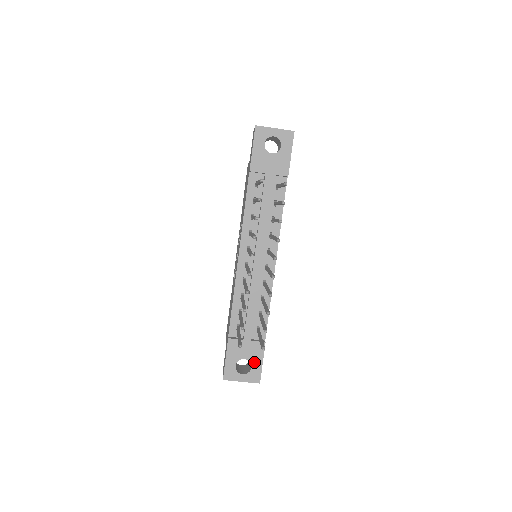
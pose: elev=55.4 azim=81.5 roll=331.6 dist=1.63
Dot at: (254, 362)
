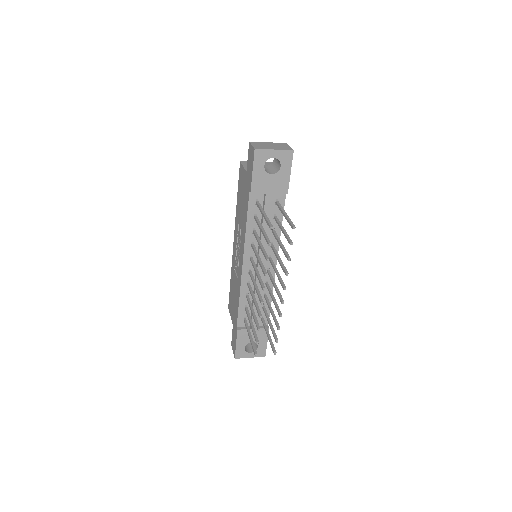
Dot at: (260, 343)
